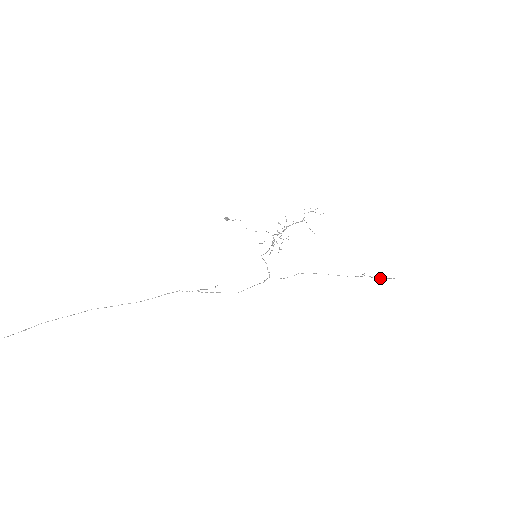
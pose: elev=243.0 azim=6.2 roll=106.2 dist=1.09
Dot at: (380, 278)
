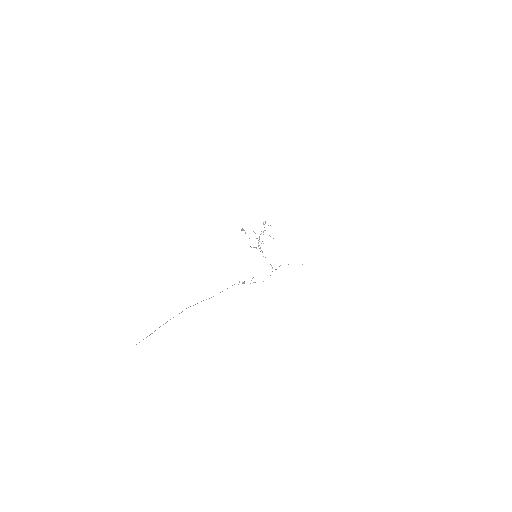
Dot at: occluded
